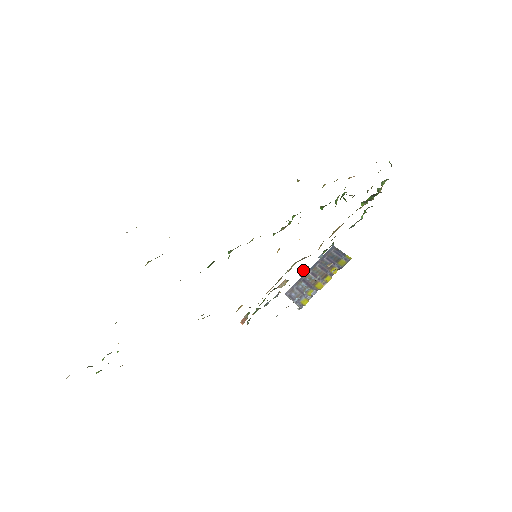
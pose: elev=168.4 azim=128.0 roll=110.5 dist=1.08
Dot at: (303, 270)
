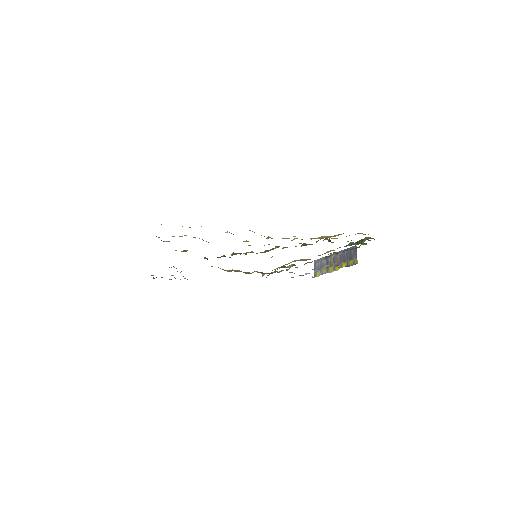
Dot at: occluded
